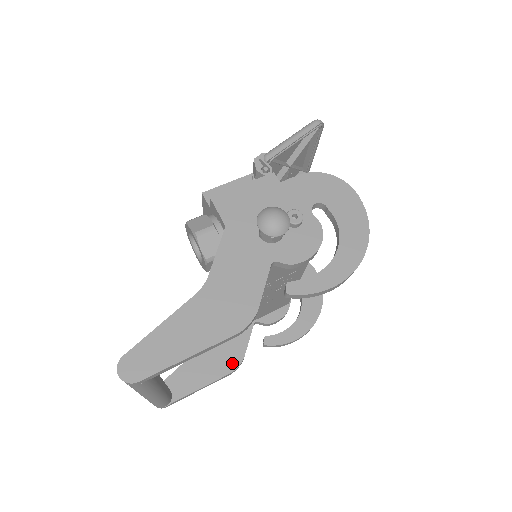
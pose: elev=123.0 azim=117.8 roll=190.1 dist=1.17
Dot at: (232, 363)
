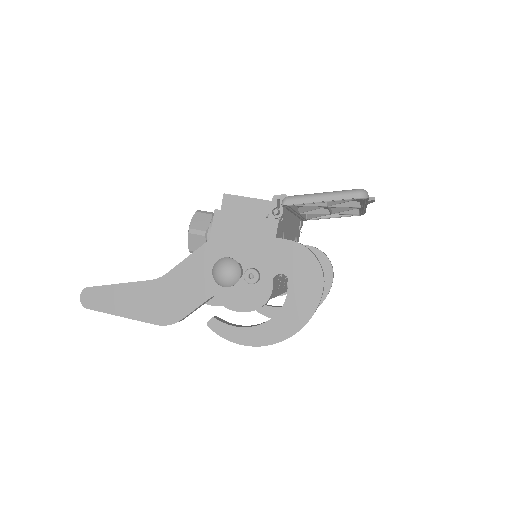
Dot at: occluded
